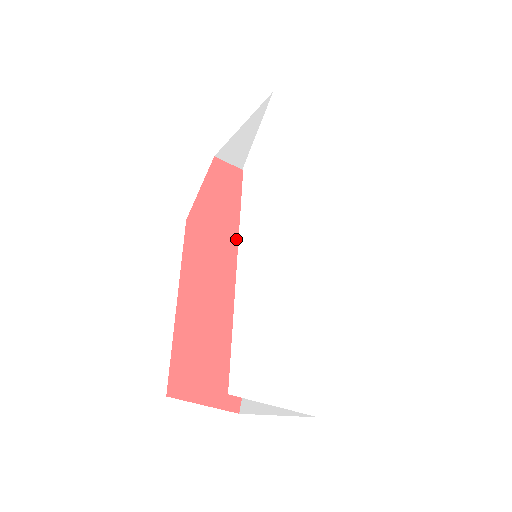
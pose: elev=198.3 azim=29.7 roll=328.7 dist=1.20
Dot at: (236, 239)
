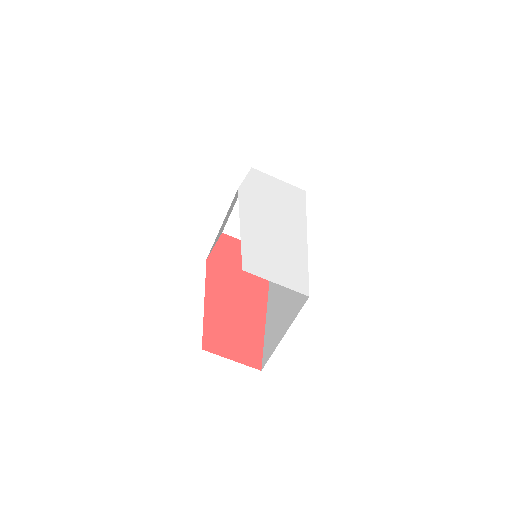
Dot at: (243, 273)
